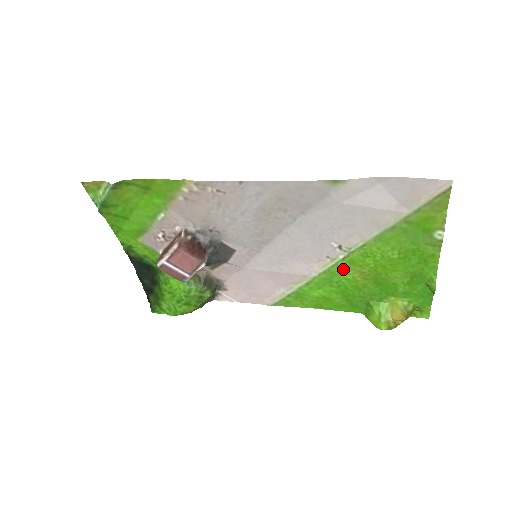
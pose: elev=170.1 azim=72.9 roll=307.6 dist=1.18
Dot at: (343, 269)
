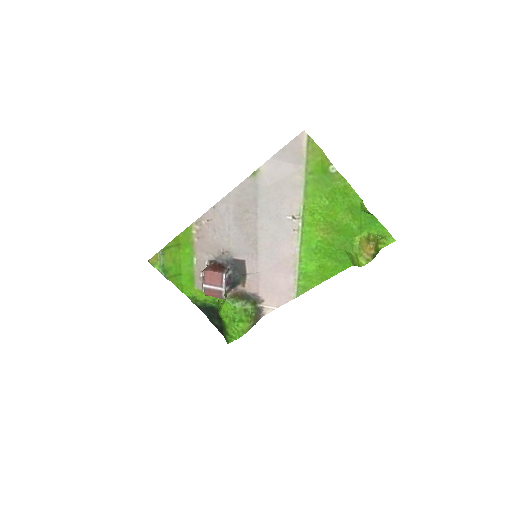
Dot at: (310, 234)
